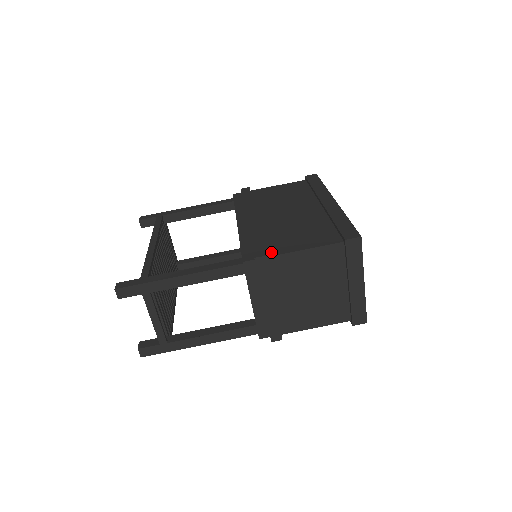
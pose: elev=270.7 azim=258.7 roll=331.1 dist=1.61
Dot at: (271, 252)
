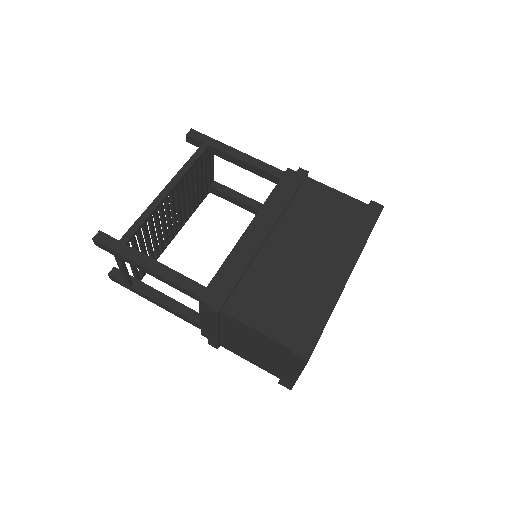
Dot at: (229, 307)
